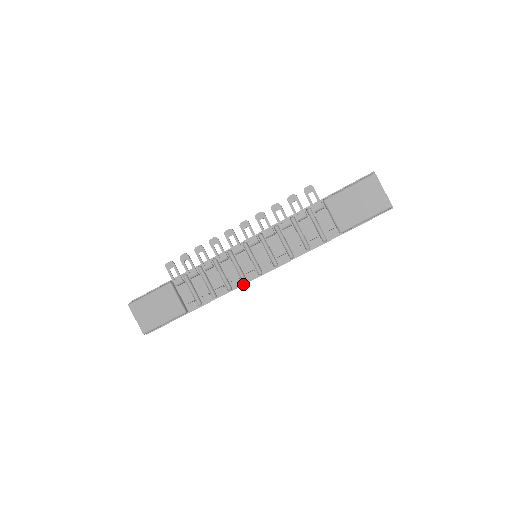
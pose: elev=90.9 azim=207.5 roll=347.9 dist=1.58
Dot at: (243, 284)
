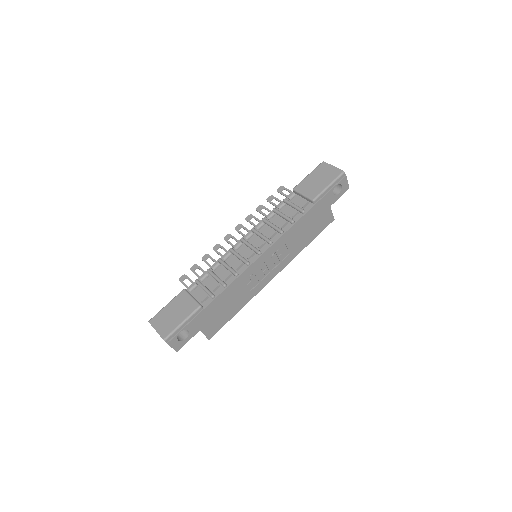
Dot at: (247, 267)
